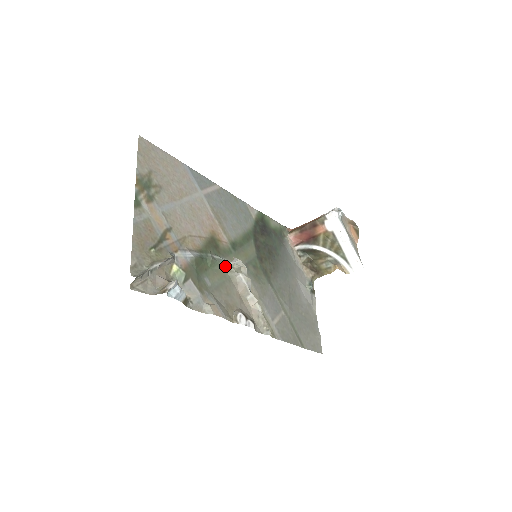
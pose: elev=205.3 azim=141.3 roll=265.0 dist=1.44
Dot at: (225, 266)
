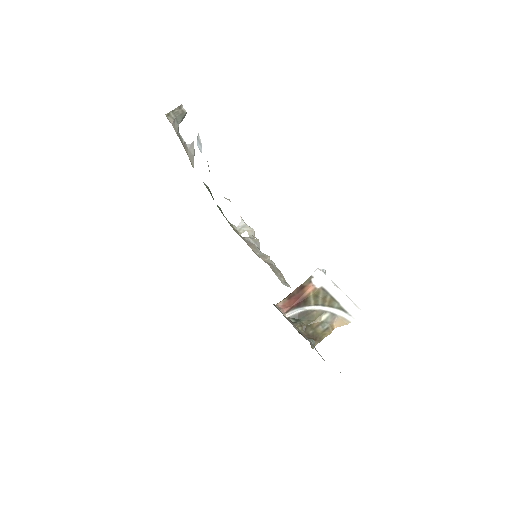
Dot at: (232, 226)
